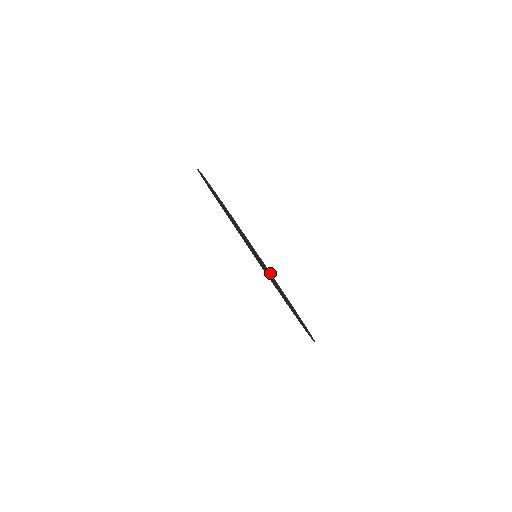
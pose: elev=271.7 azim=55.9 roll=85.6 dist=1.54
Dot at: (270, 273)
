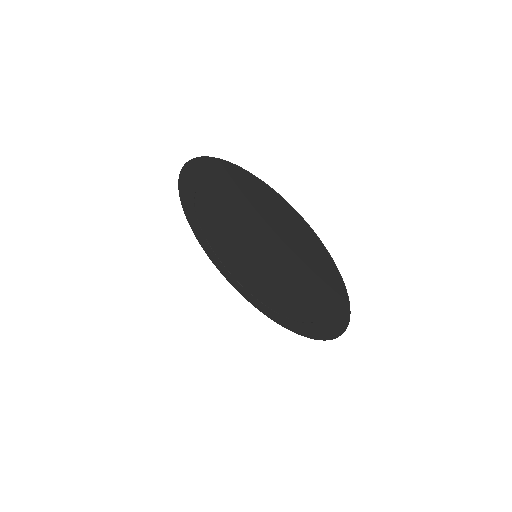
Dot at: (326, 249)
